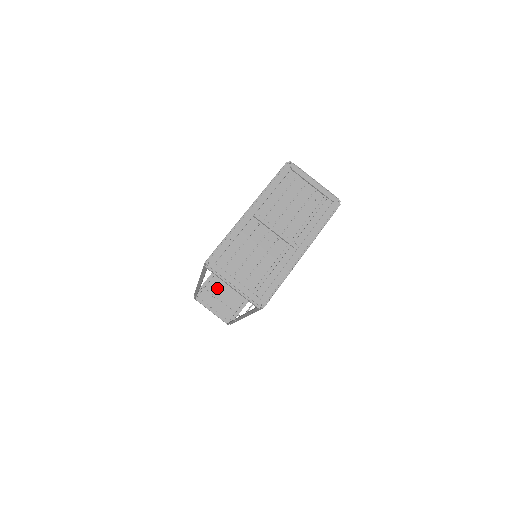
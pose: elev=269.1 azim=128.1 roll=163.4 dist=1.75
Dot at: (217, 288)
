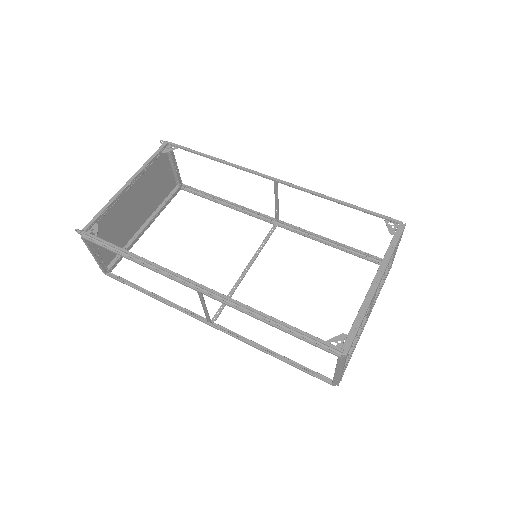
Dot at: (108, 221)
